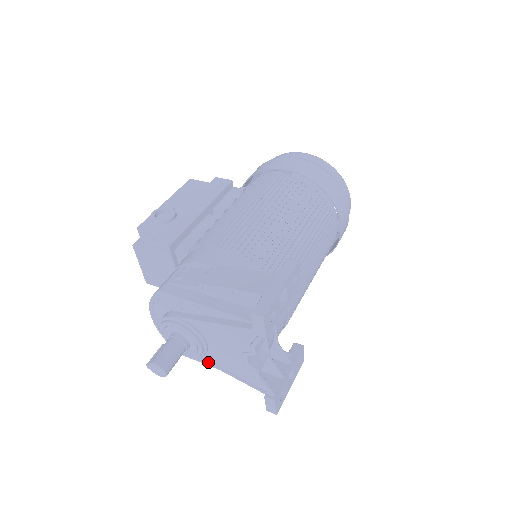
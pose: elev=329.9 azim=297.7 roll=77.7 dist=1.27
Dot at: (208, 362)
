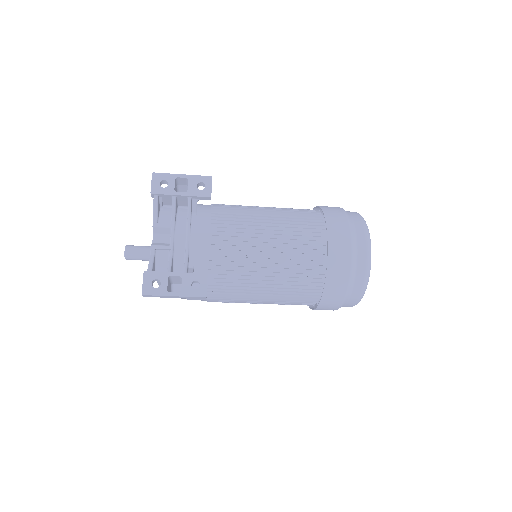
Dot at: occluded
